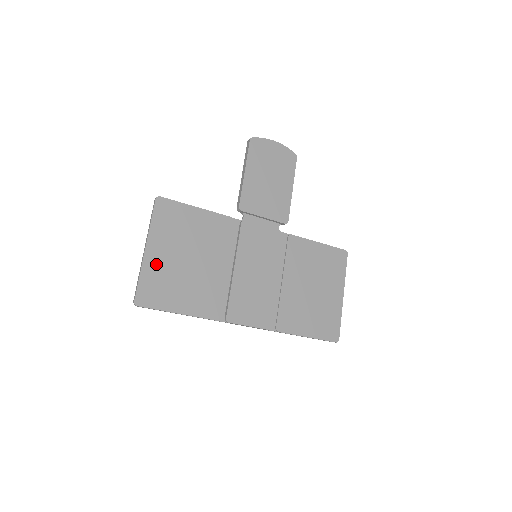
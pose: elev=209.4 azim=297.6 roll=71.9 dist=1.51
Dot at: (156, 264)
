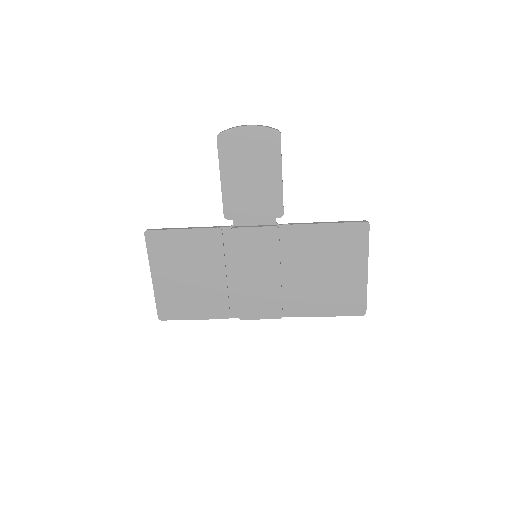
Dot at: (165, 287)
